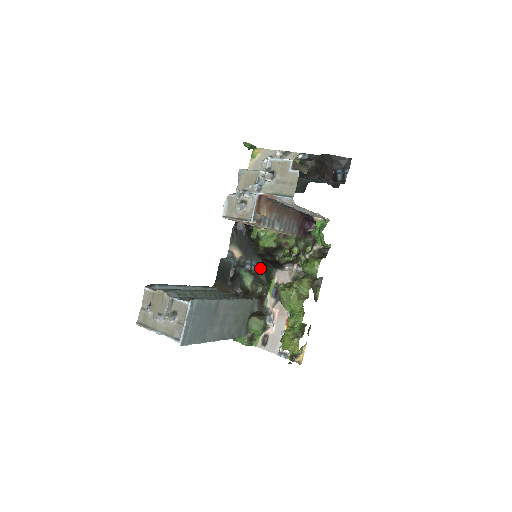
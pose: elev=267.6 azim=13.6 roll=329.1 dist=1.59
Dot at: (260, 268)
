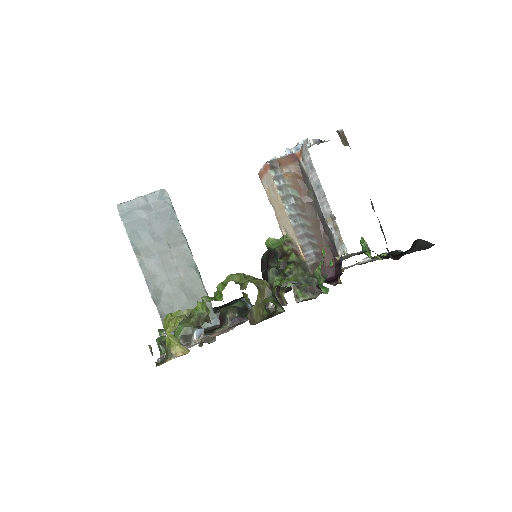
Dot at: occluded
